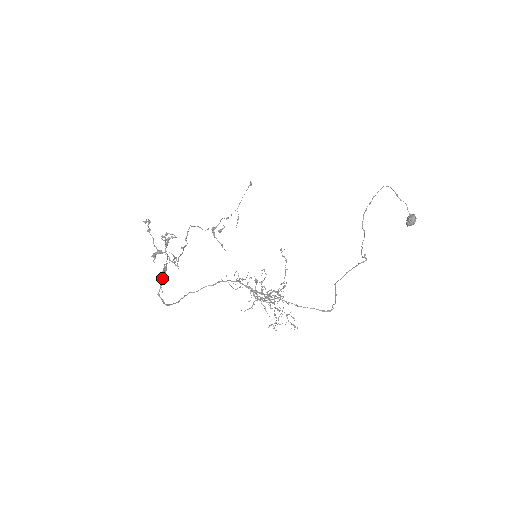
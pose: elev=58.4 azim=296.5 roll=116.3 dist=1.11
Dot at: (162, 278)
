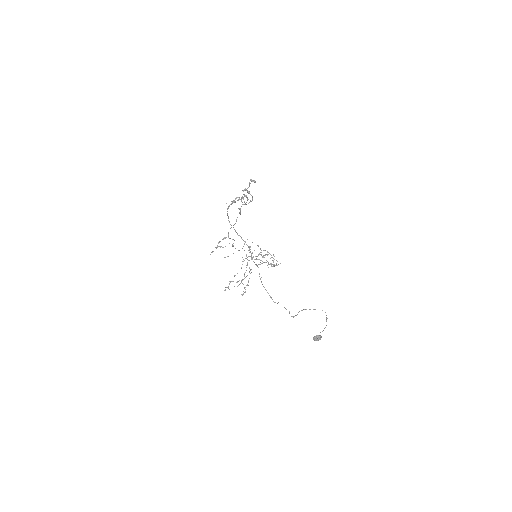
Dot at: occluded
